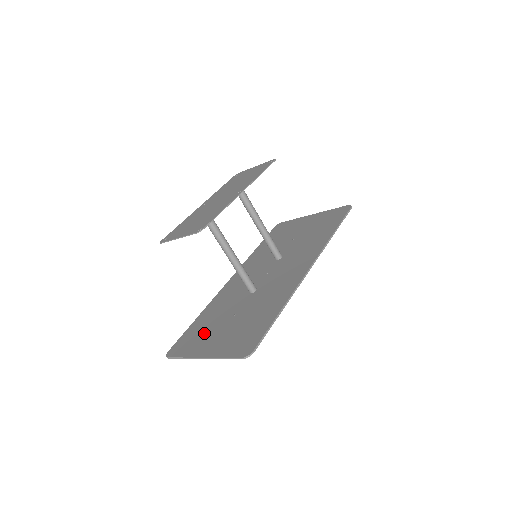
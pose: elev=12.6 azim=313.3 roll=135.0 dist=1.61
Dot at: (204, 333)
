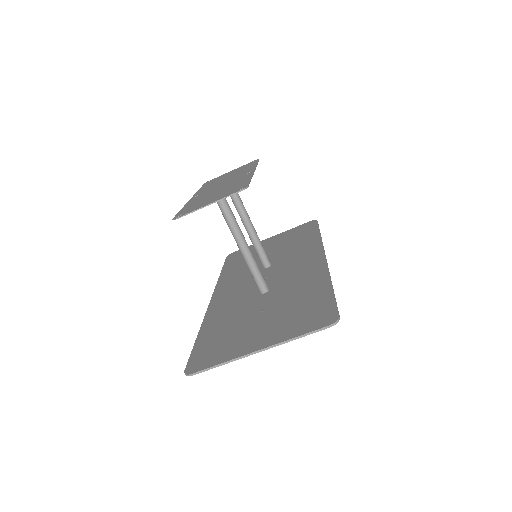
Dot at: (231, 337)
